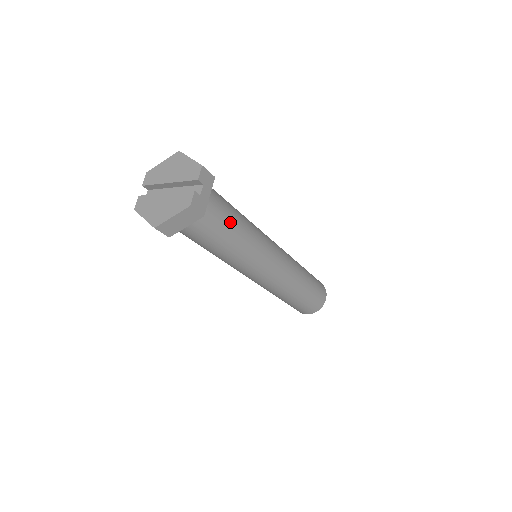
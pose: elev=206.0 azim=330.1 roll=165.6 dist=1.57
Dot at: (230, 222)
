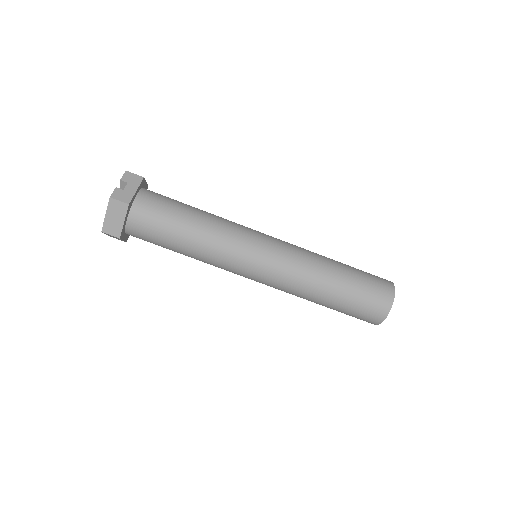
Dot at: (178, 213)
